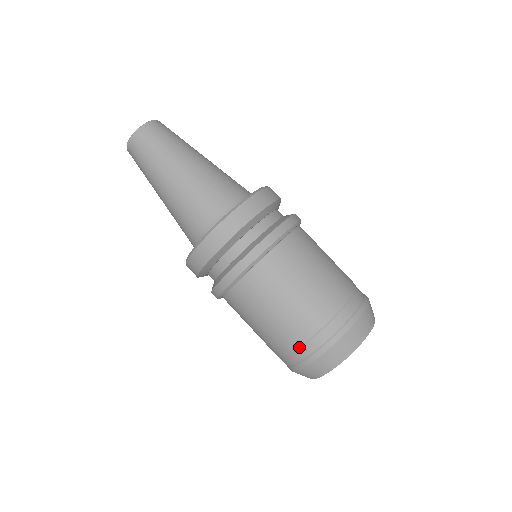
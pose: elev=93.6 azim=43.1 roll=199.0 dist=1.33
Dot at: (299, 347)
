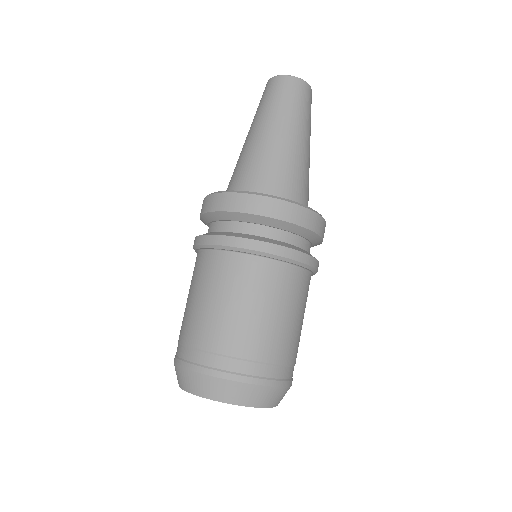
Dot at: occluded
